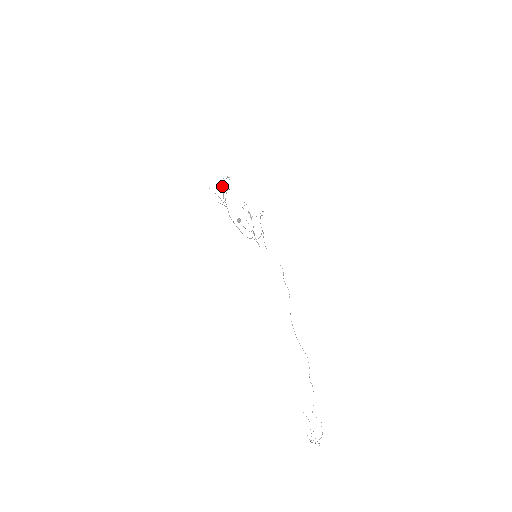
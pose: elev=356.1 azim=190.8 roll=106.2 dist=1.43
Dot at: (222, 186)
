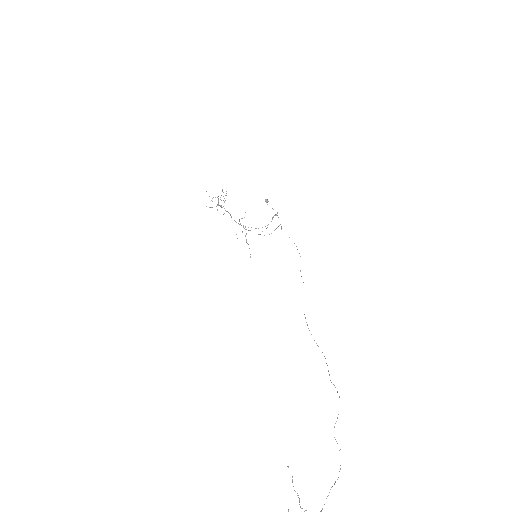
Dot at: occluded
